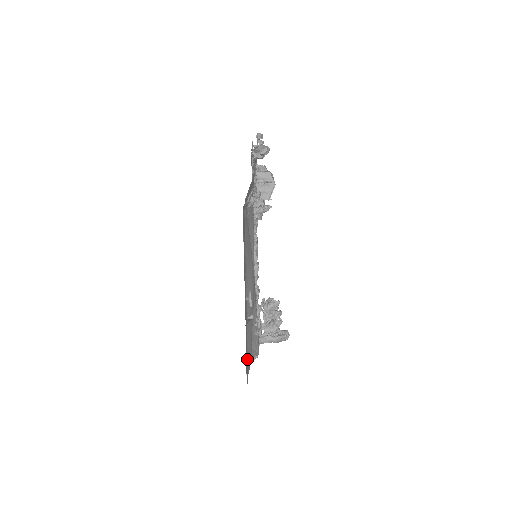
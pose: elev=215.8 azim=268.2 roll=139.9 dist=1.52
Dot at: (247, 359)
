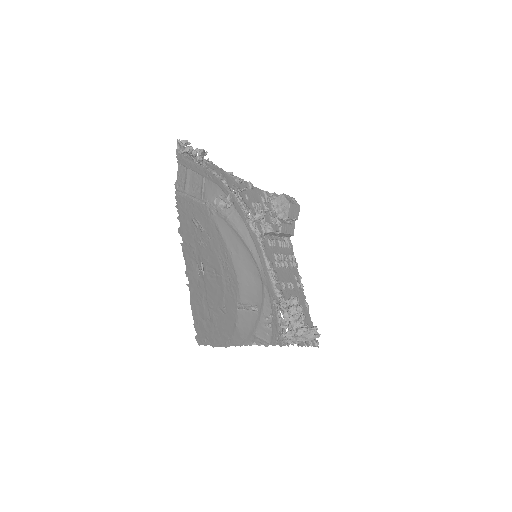
Dot at: (230, 335)
